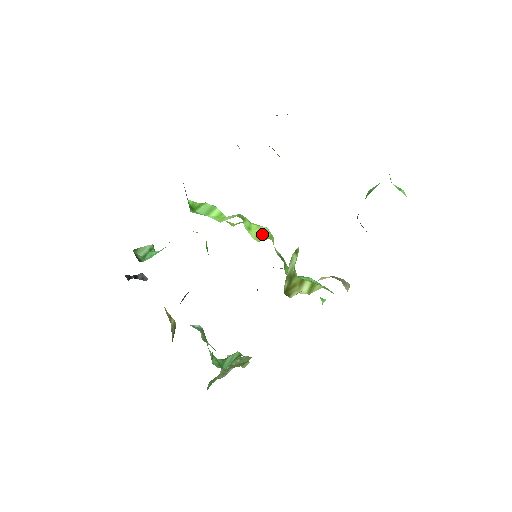
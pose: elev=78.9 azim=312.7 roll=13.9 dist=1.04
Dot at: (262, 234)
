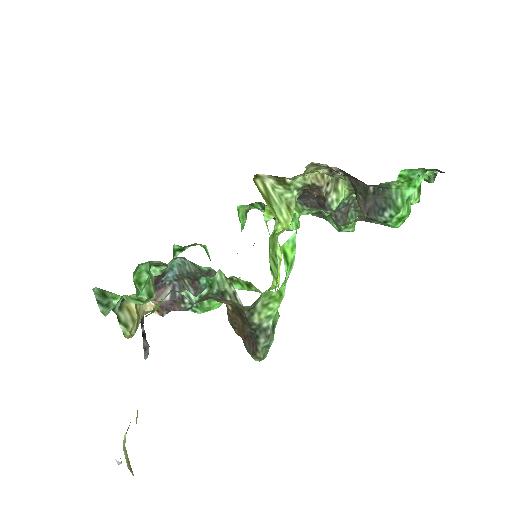
Dot at: occluded
